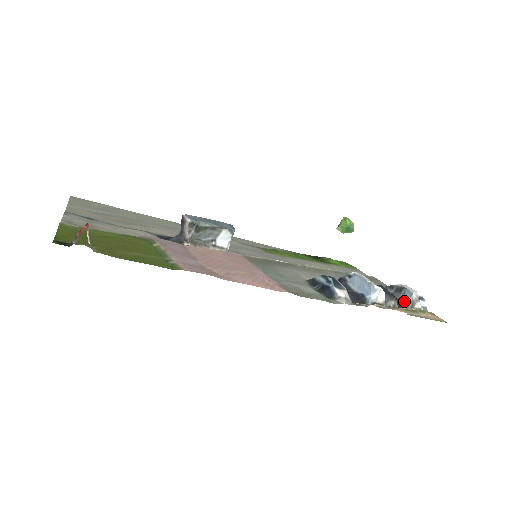
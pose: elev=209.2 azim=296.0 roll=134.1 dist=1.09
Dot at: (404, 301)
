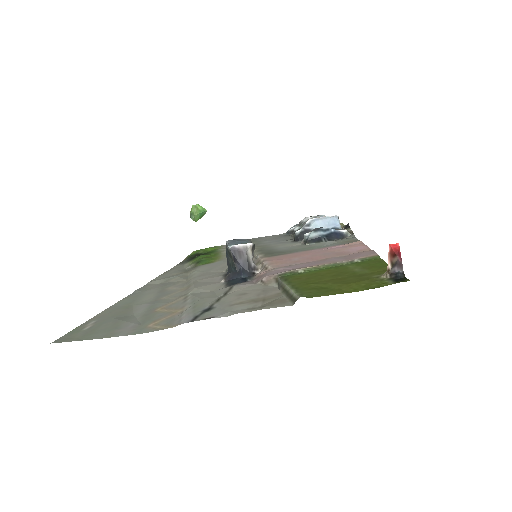
Dot at: occluded
